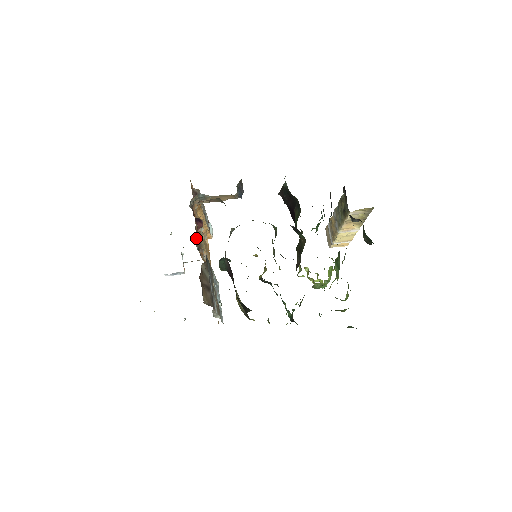
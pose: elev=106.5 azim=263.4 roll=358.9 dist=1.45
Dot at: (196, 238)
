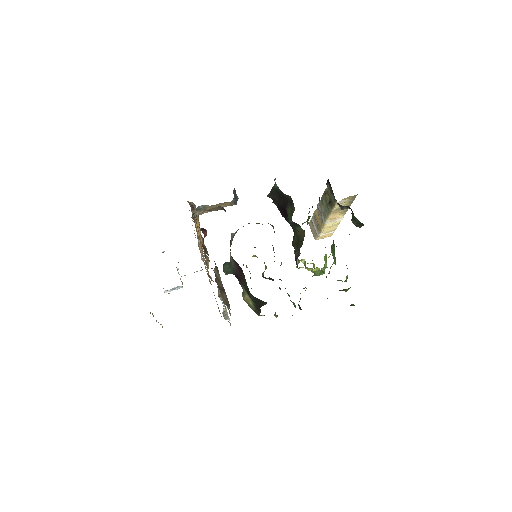
Dot at: (203, 246)
